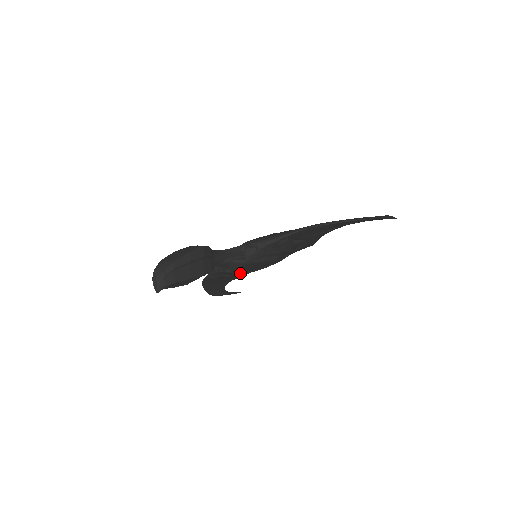
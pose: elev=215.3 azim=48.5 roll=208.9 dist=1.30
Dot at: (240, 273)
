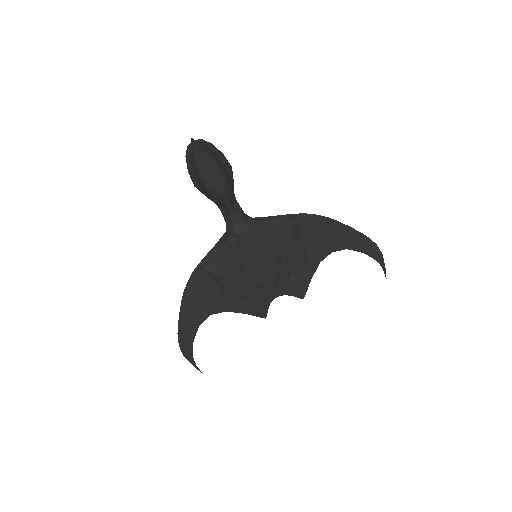
Dot at: (239, 260)
